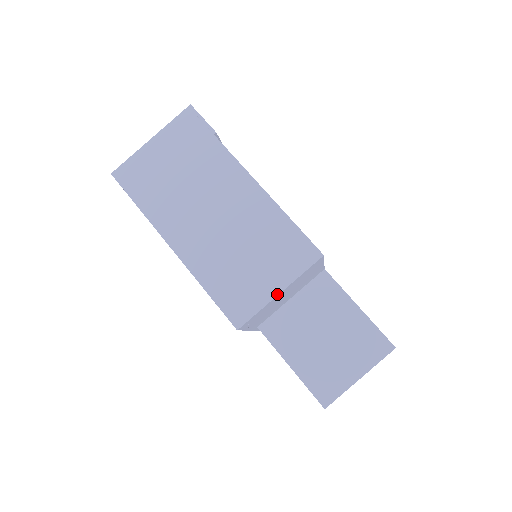
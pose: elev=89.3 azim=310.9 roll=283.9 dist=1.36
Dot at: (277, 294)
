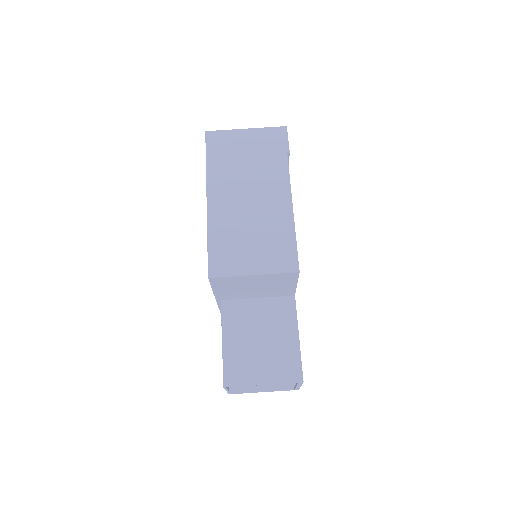
Dot at: (251, 274)
